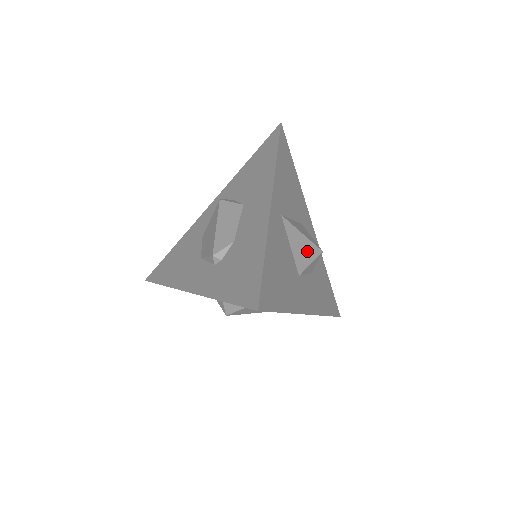
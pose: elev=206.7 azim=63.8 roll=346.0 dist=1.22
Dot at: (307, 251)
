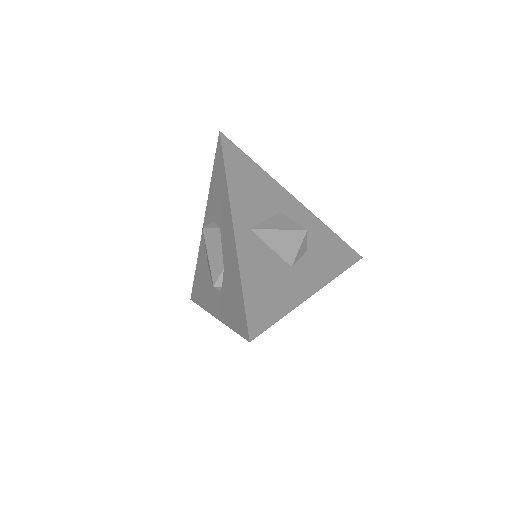
Dot at: (290, 241)
